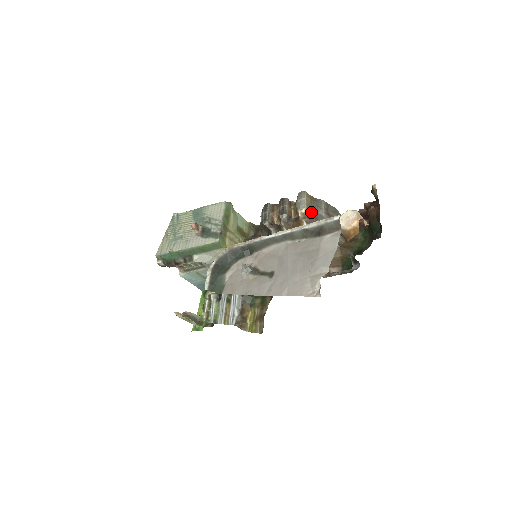
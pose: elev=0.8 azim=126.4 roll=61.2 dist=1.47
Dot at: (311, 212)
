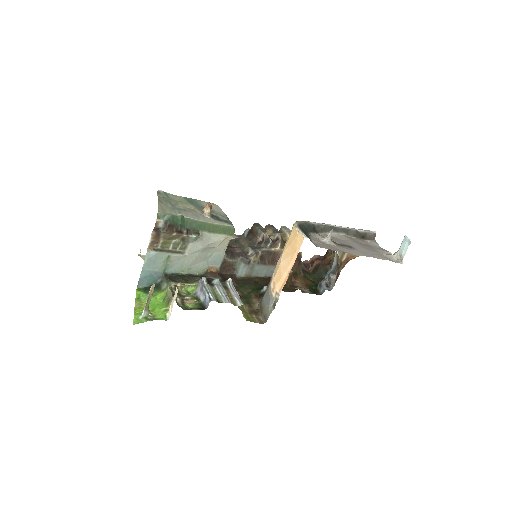
Dot at: occluded
